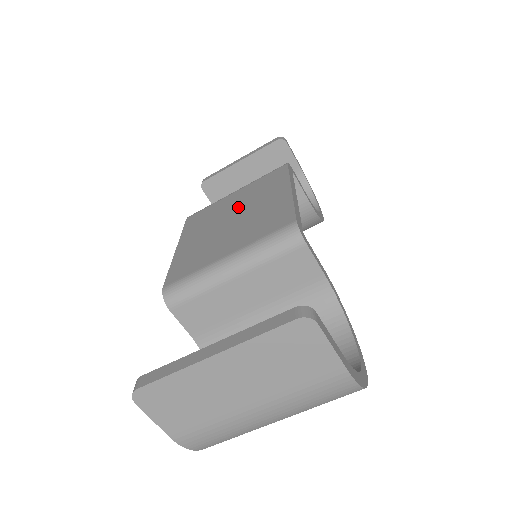
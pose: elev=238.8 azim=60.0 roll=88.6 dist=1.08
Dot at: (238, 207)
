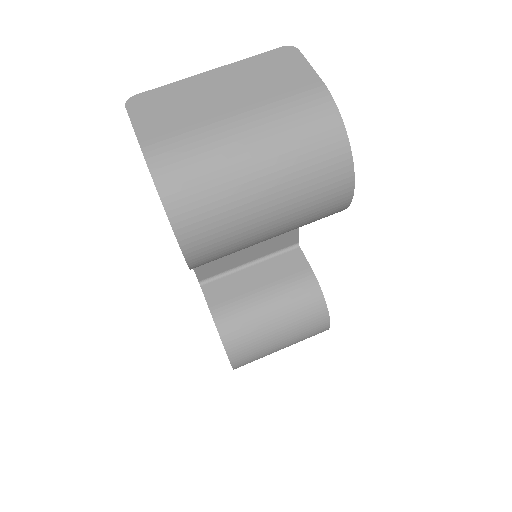
Dot at: occluded
